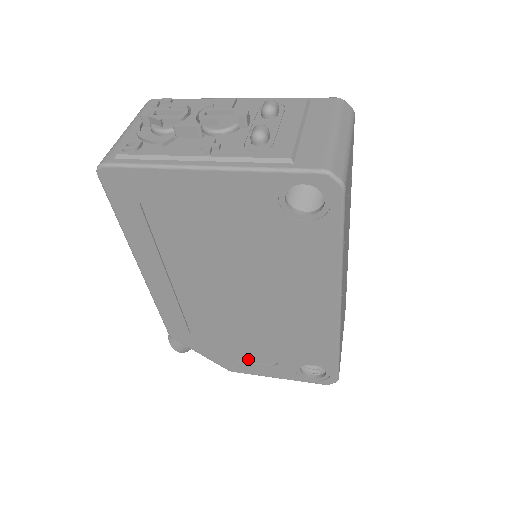
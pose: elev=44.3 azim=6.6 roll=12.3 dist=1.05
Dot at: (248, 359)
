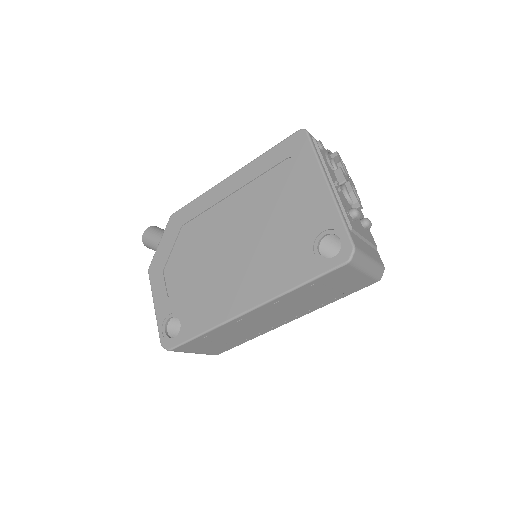
Dot at: (168, 276)
